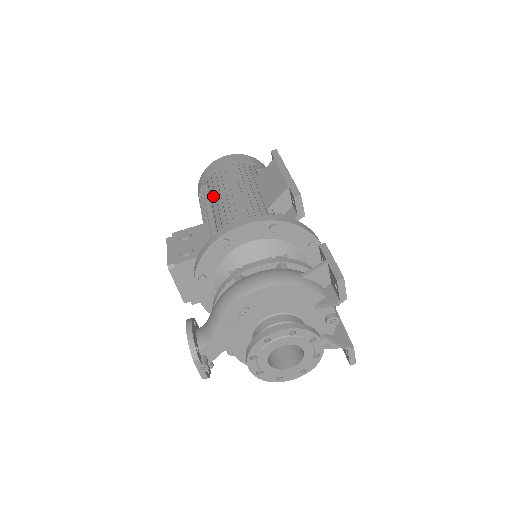
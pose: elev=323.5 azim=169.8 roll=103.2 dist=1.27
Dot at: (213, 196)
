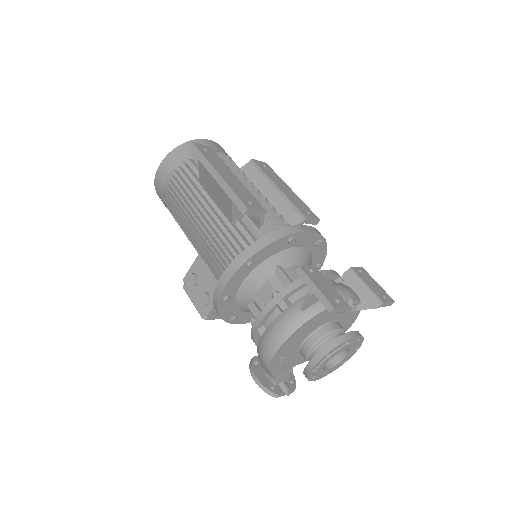
Dot at: occluded
